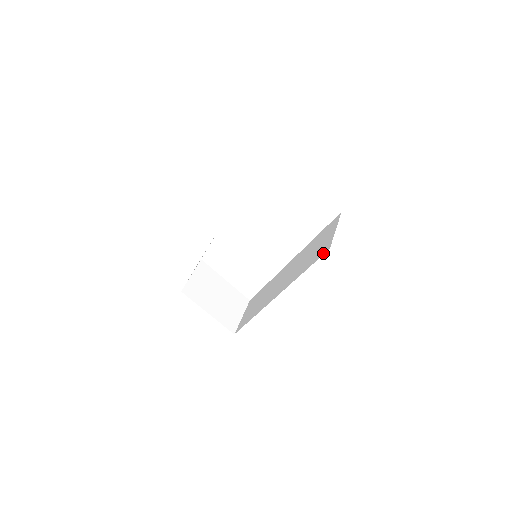
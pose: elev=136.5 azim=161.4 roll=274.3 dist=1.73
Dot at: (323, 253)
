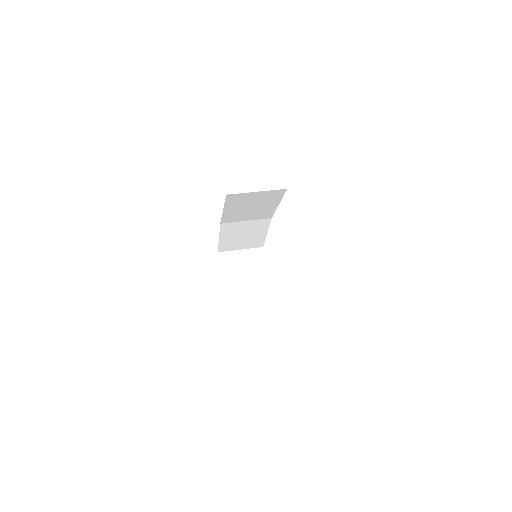
Dot at: occluded
